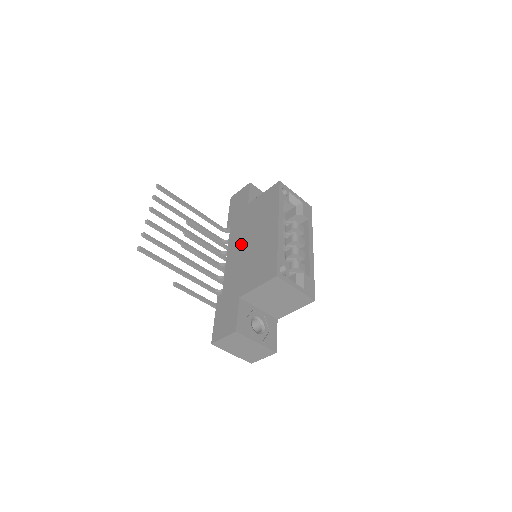
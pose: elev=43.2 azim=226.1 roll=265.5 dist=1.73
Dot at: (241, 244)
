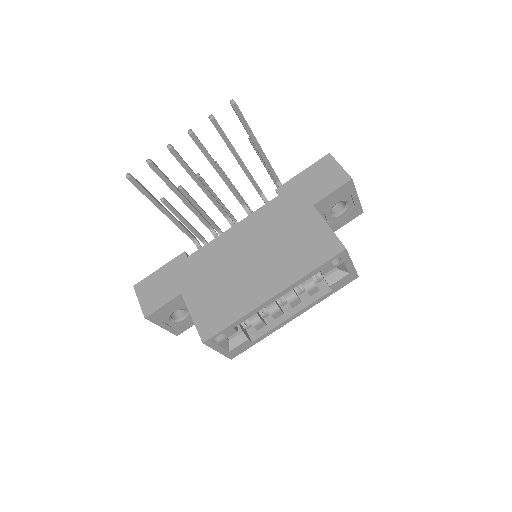
Dot at: (249, 242)
